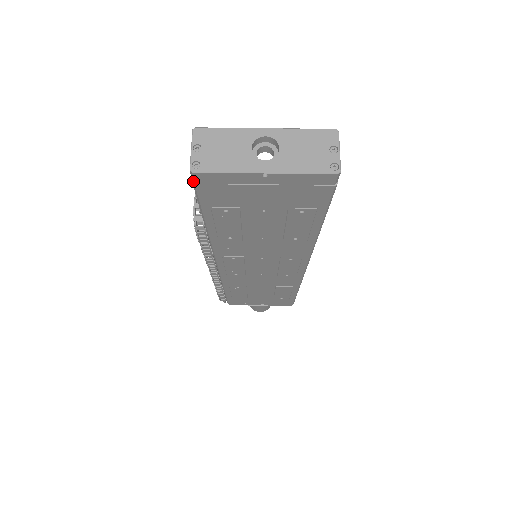
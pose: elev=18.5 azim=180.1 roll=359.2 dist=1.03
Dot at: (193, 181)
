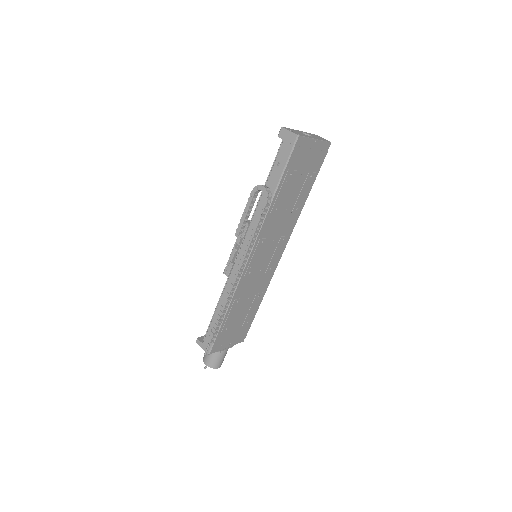
Dot at: (294, 144)
